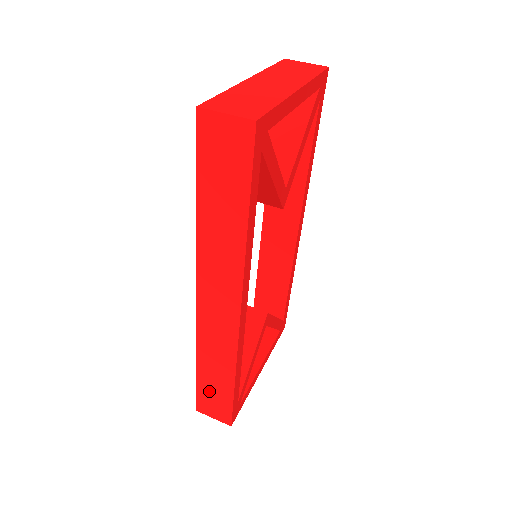
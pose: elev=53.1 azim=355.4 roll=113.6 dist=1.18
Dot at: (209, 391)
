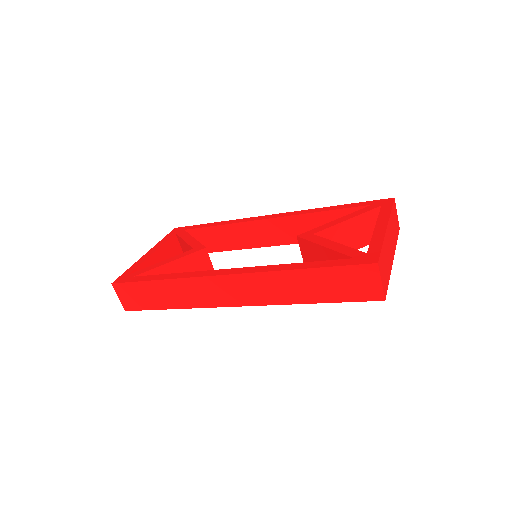
Dot at: (143, 292)
